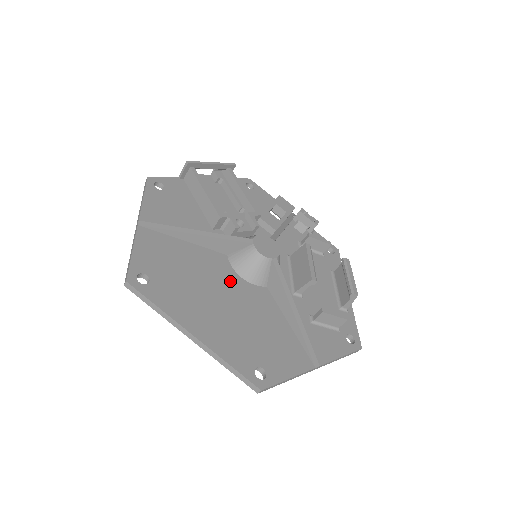
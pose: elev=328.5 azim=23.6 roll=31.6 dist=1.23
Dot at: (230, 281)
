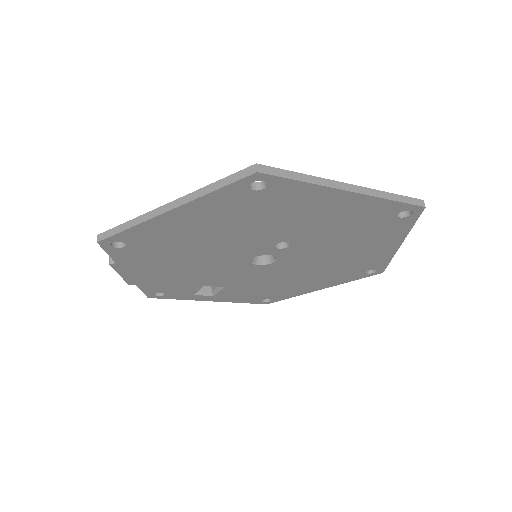
Dot at: occluded
